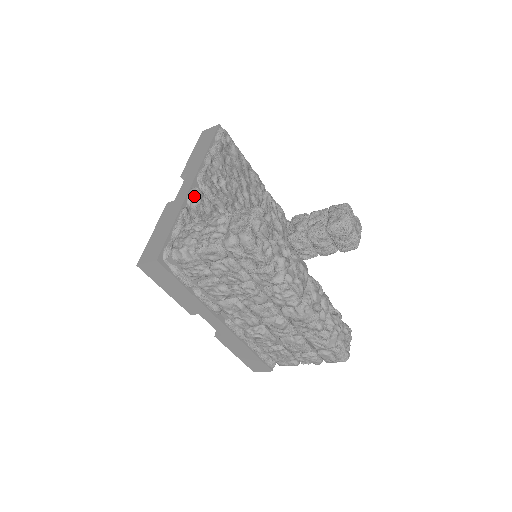
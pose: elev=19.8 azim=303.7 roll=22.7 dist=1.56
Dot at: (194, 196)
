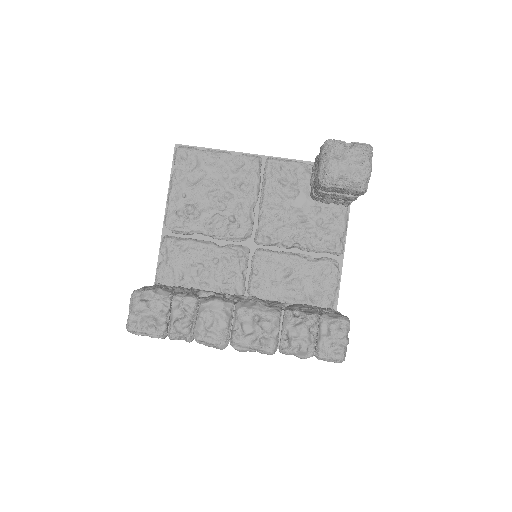
Dot at: (164, 247)
